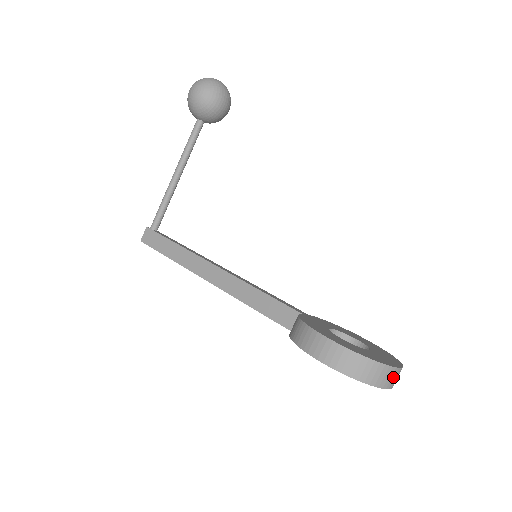
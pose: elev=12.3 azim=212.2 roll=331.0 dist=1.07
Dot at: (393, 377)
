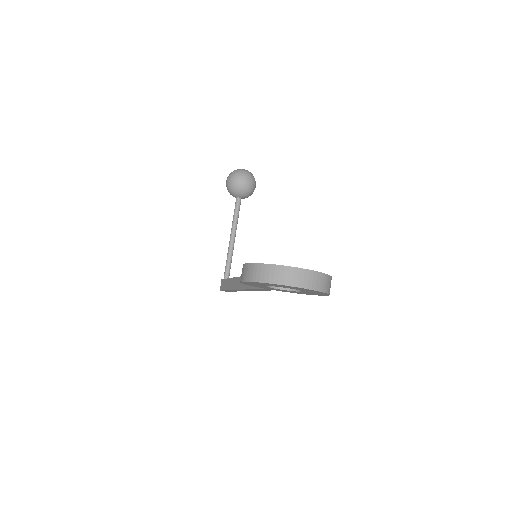
Dot at: (297, 276)
